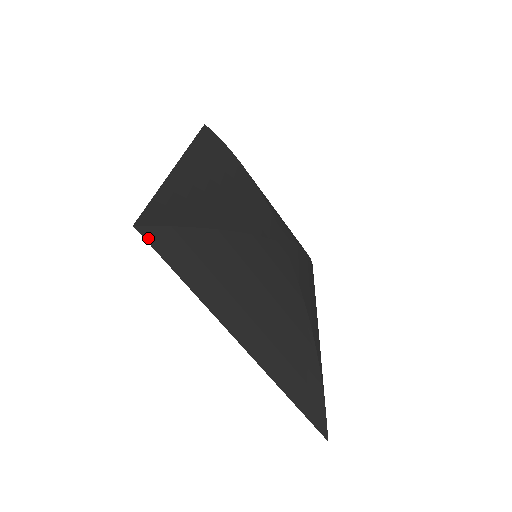
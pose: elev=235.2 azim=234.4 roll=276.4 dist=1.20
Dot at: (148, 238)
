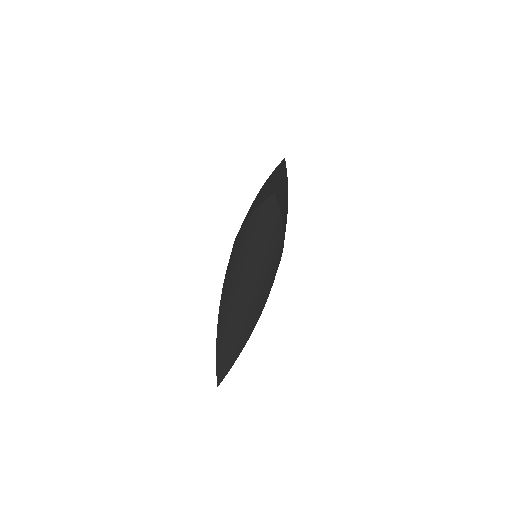
Dot at: (272, 205)
